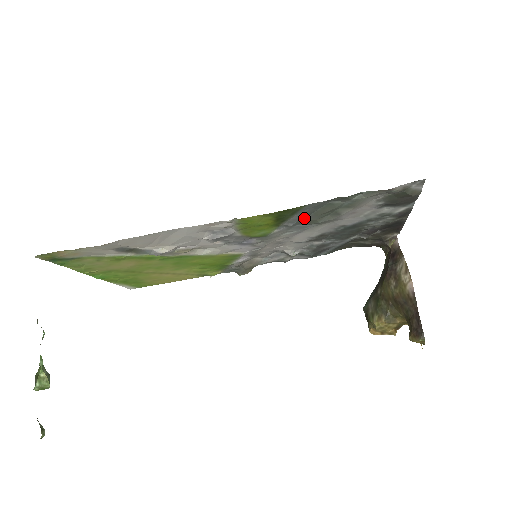
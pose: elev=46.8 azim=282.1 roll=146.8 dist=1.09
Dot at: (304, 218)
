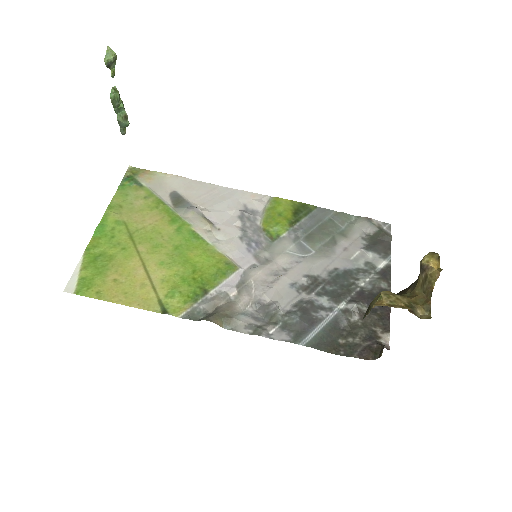
Dot at: (311, 230)
